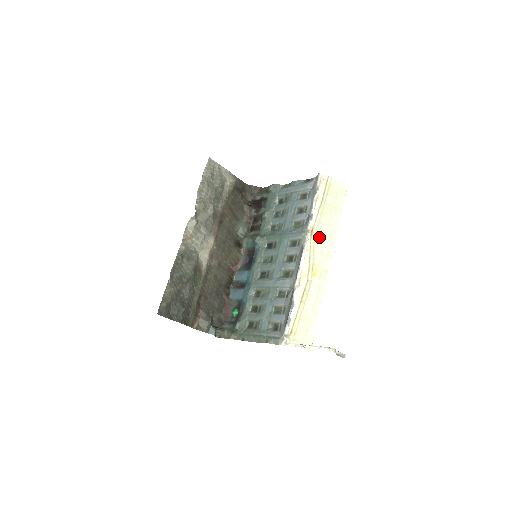
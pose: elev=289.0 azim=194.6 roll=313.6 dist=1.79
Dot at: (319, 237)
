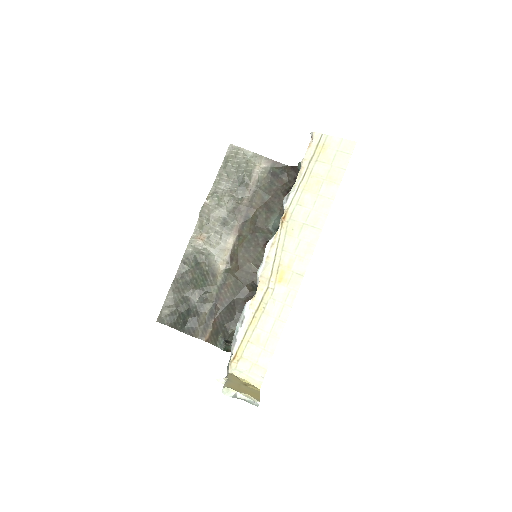
Dot at: (295, 225)
